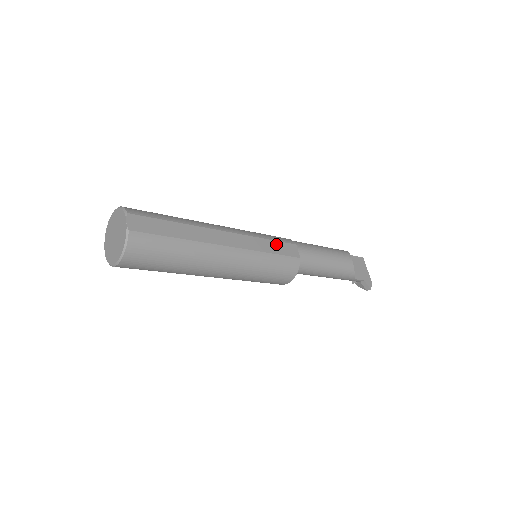
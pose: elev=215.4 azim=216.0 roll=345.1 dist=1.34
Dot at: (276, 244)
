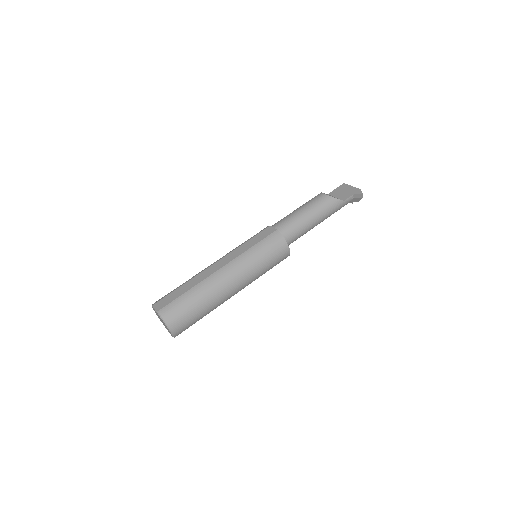
Dot at: (254, 238)
